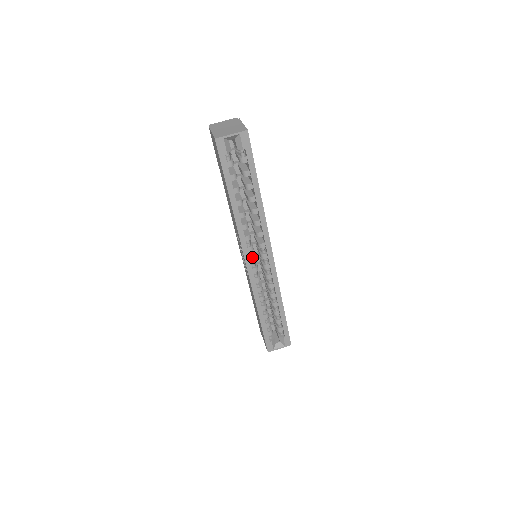
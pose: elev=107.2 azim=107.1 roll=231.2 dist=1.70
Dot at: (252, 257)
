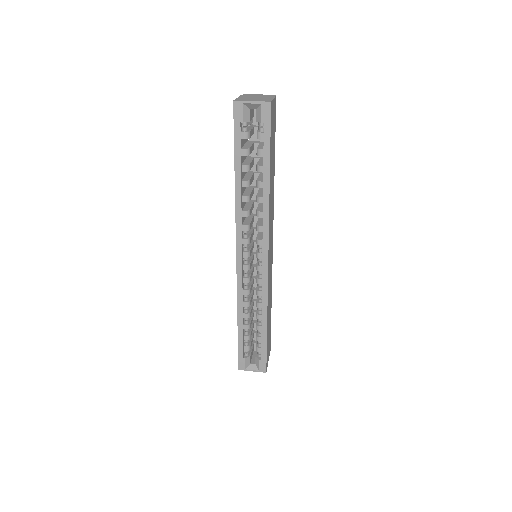
Dot at: (246, 251)
